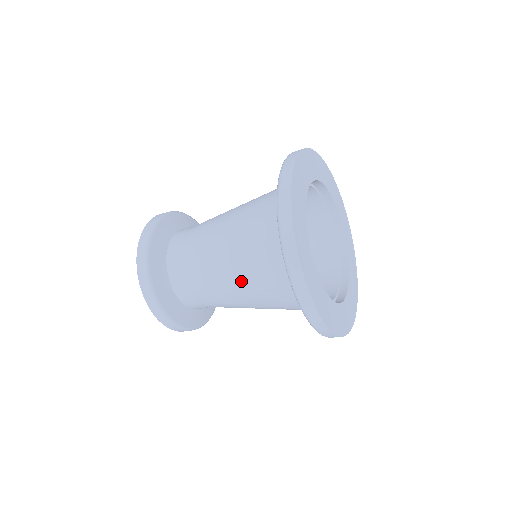
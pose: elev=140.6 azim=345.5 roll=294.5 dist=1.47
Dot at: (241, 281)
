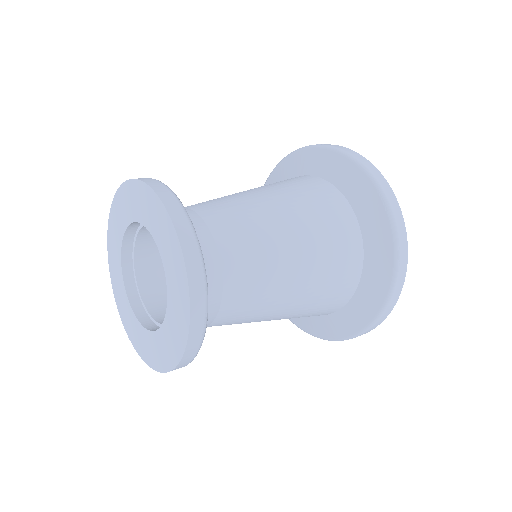
Dot at: (301, 231)
